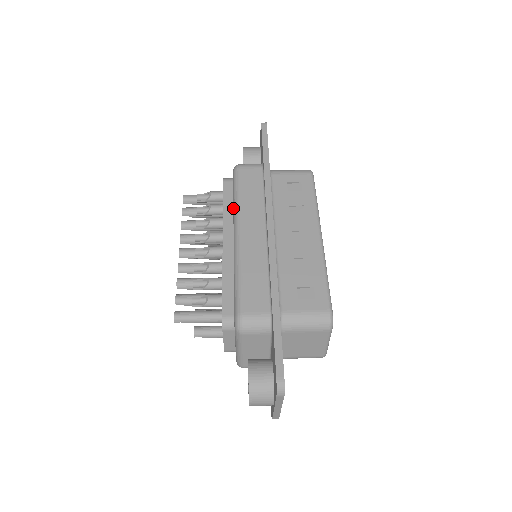
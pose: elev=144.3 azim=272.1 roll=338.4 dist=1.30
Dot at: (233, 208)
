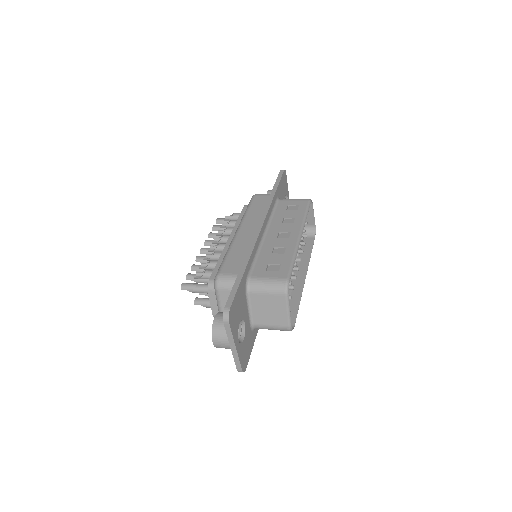
Dot at: occluded
